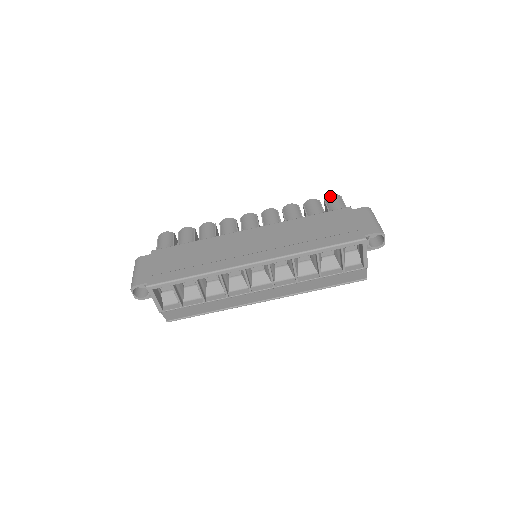
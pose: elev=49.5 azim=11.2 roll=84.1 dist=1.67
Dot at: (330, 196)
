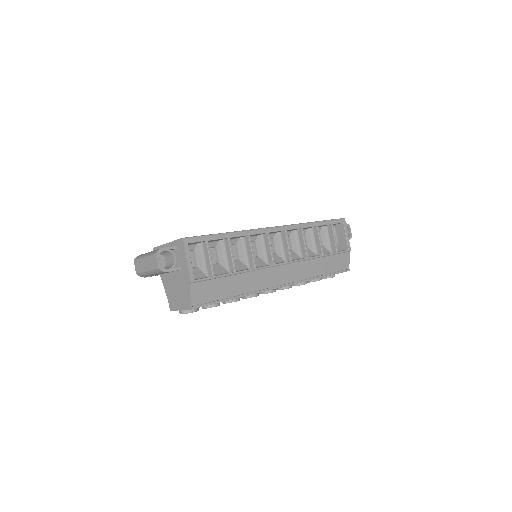
Dot at: occluded
